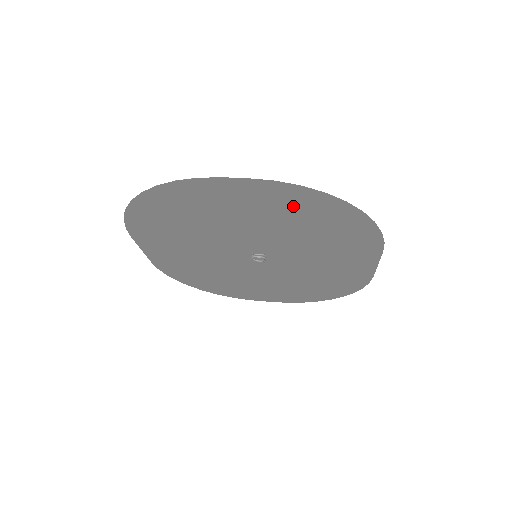
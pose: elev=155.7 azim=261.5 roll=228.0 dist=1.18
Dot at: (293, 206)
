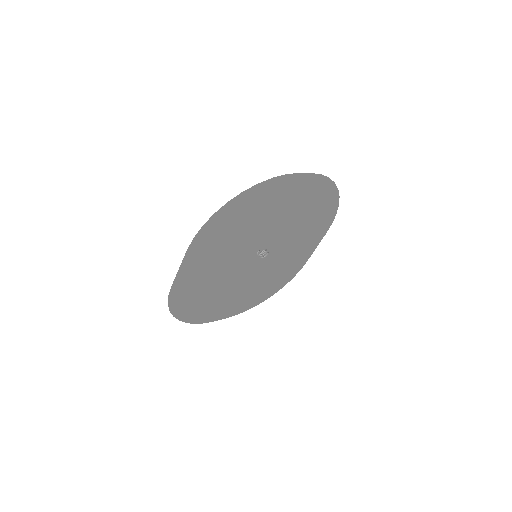
Dot at: (313, 196)
